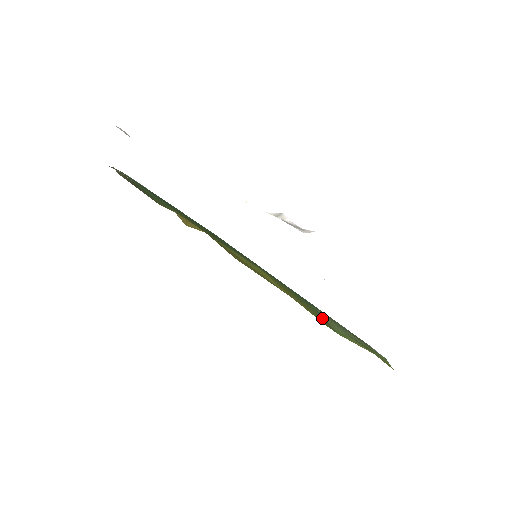
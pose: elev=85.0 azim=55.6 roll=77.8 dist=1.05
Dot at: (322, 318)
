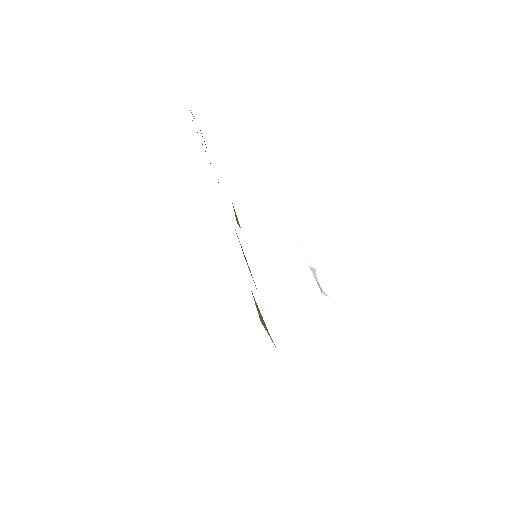
Dot at: occluded
